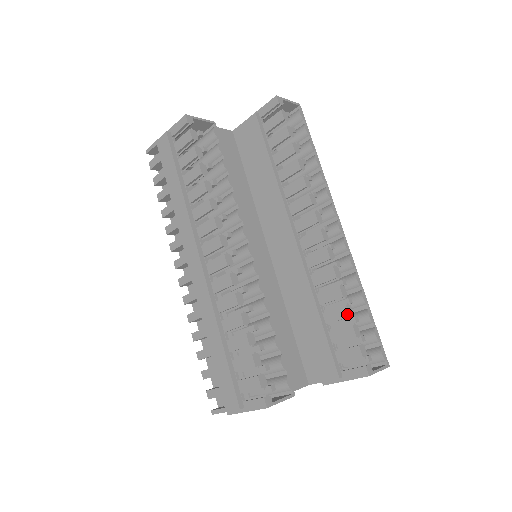
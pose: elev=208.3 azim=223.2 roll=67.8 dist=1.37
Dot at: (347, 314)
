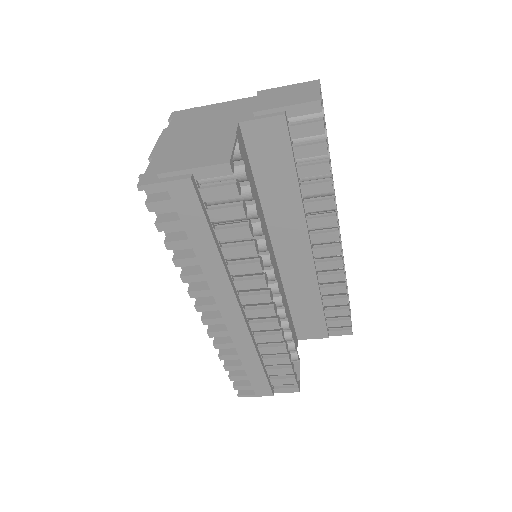
Dot at: (347, 303)
